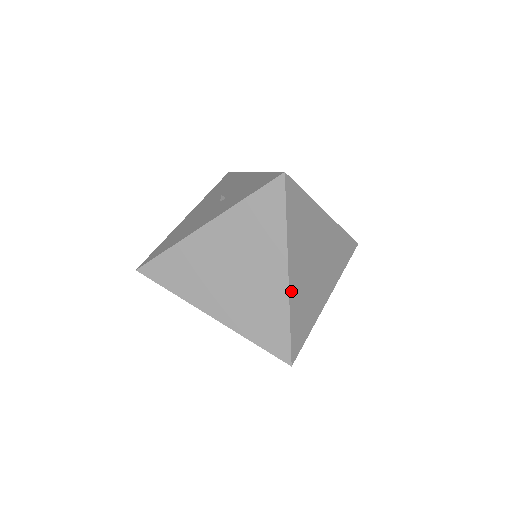
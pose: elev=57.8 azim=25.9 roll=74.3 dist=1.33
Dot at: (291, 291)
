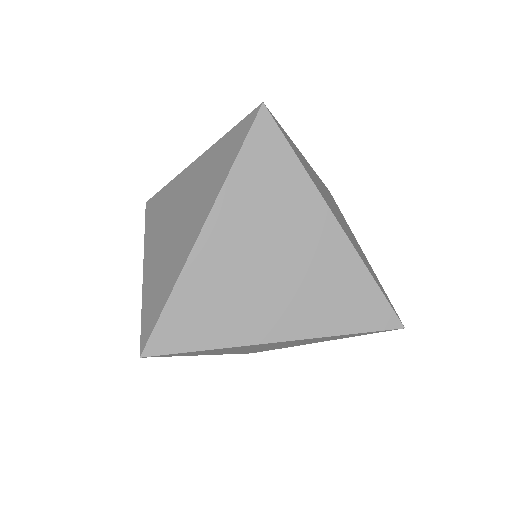
Dot at: (195, 257)
